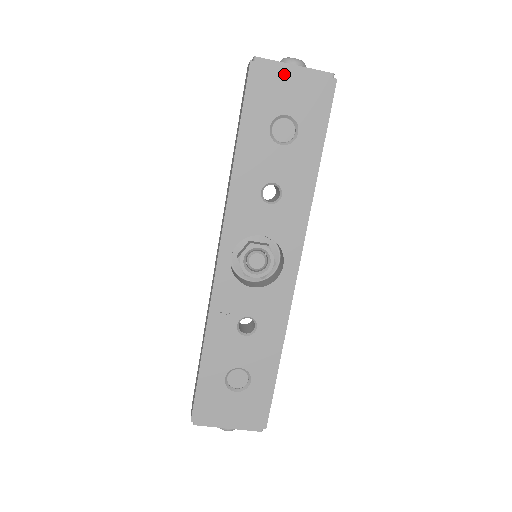
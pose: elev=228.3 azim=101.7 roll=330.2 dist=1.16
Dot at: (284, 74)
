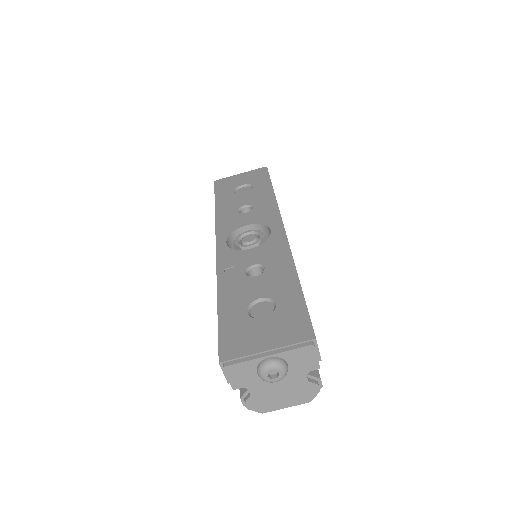
Dot at: (235, 177)
